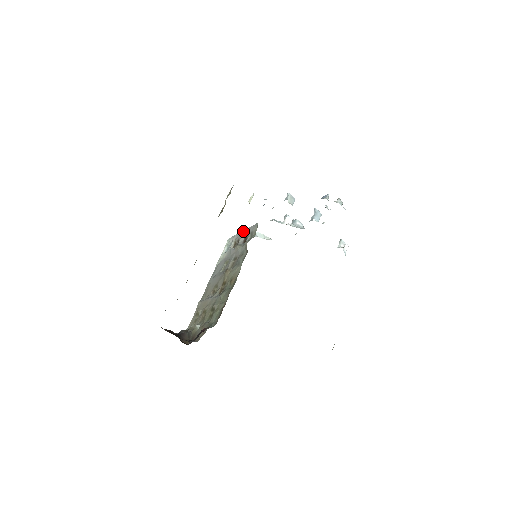
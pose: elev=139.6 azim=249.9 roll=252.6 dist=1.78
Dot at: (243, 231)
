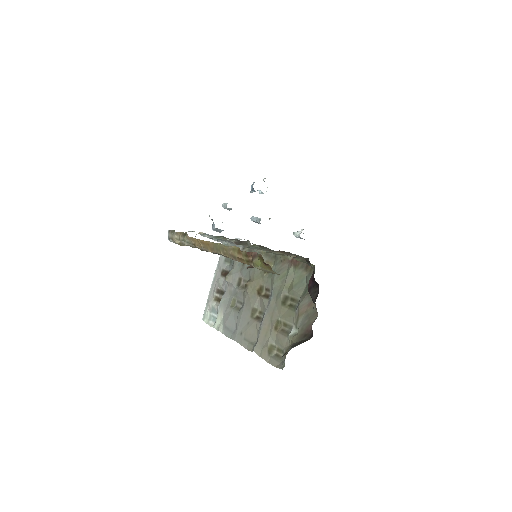
Dot at: (213, 280)
